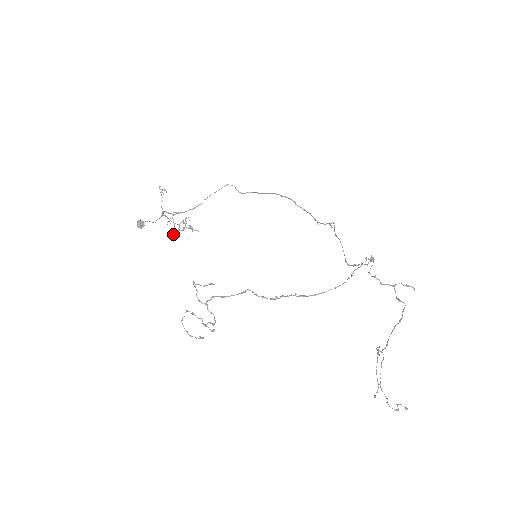
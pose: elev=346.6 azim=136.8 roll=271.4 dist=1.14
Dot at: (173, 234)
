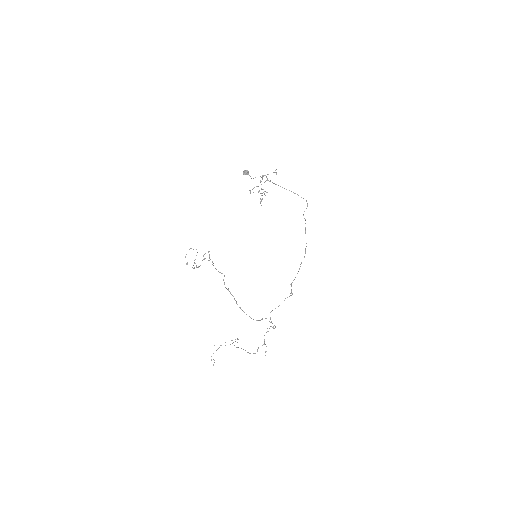
Dot at: occluded
